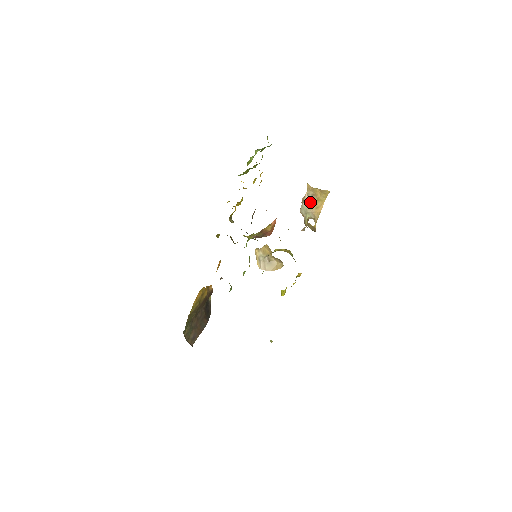
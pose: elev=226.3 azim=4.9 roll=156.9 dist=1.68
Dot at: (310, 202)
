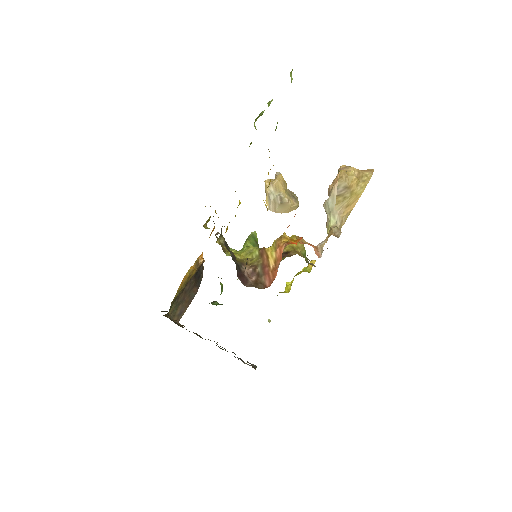
Dot at: (339, 198)
